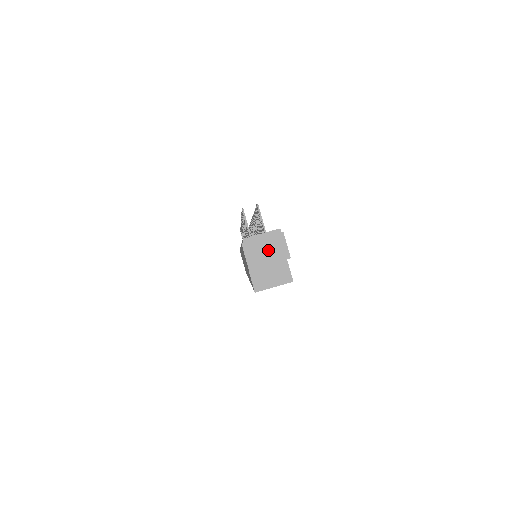
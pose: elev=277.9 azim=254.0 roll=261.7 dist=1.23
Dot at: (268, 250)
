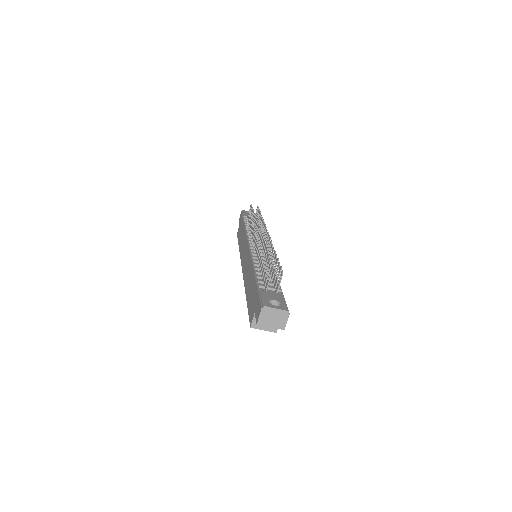
Dot at: (275, 319)
